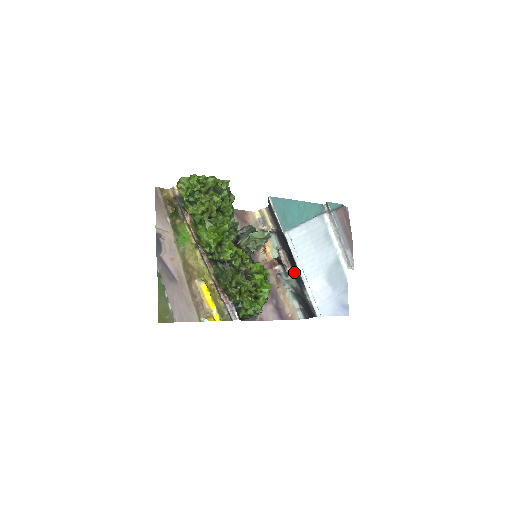
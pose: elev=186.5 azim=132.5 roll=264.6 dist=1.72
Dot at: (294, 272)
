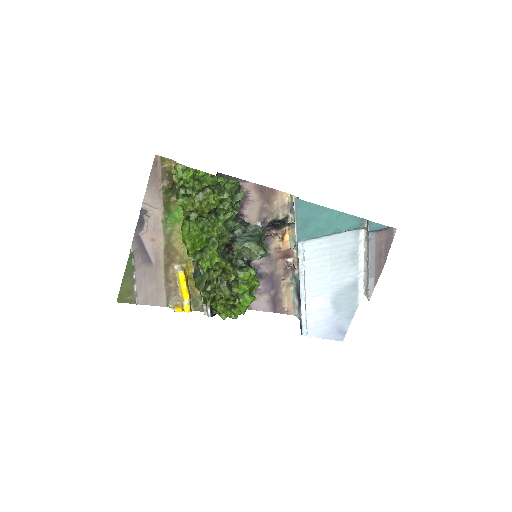
Dot at: occluded
